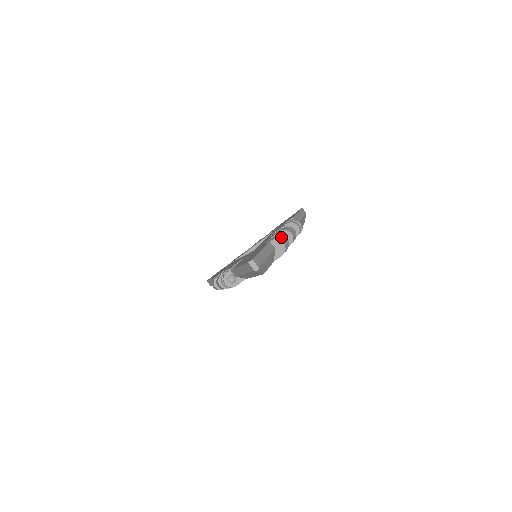
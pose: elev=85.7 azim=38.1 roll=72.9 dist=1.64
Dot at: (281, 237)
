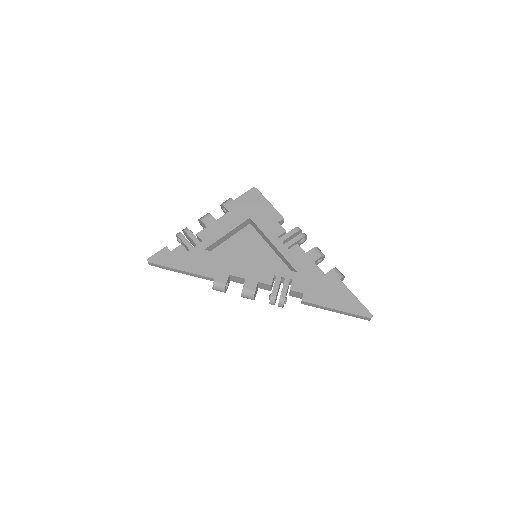
Dot at: occluded
